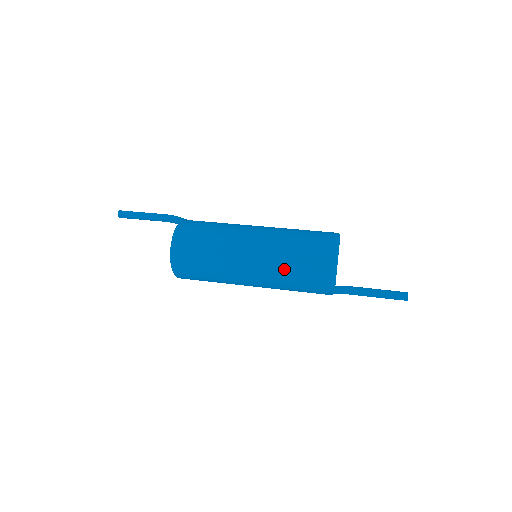
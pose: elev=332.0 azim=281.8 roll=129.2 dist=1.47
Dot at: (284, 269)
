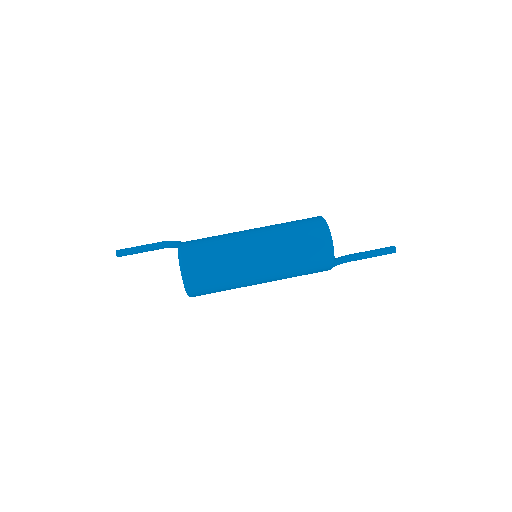
Dot at: (289, 257)
